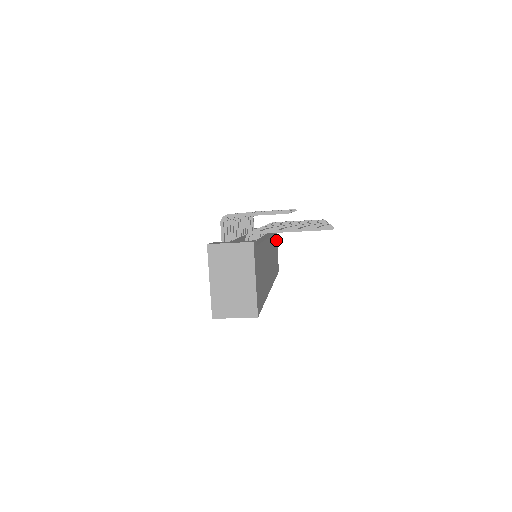
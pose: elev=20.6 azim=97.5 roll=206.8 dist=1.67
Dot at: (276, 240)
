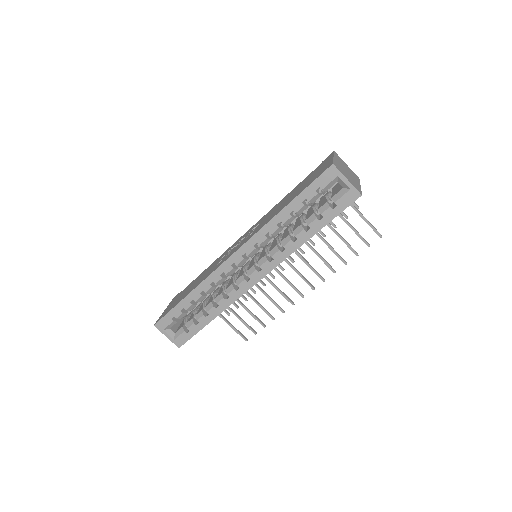
Dot at: occluded
